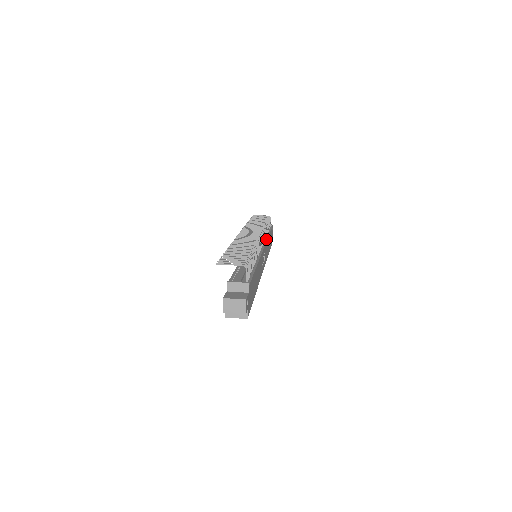
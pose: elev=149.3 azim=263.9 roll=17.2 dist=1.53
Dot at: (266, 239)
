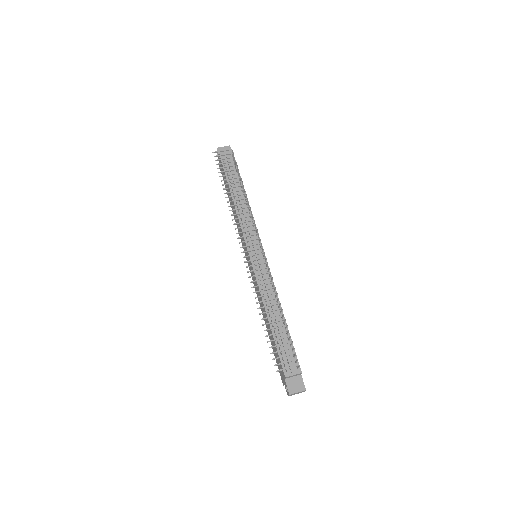
Dot at: occluded
